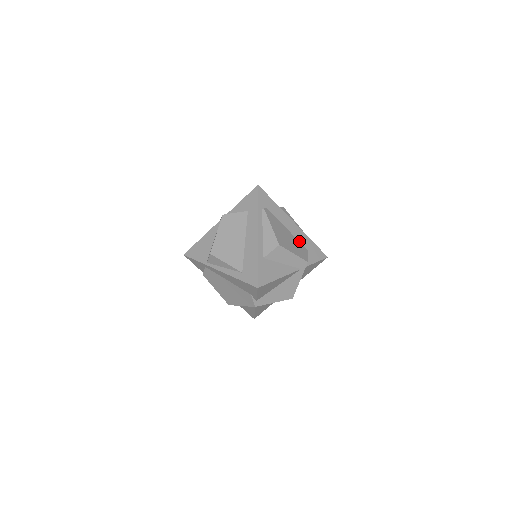
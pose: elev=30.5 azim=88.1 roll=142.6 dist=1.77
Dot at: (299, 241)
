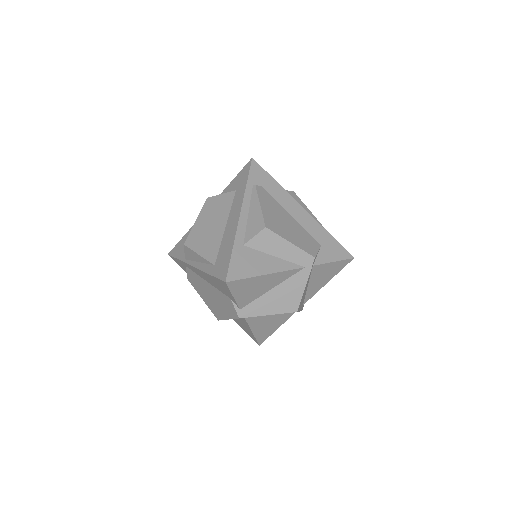
Dot at: (308, 231)
